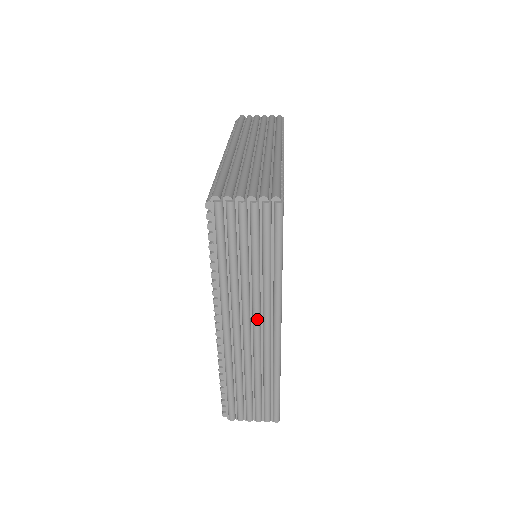
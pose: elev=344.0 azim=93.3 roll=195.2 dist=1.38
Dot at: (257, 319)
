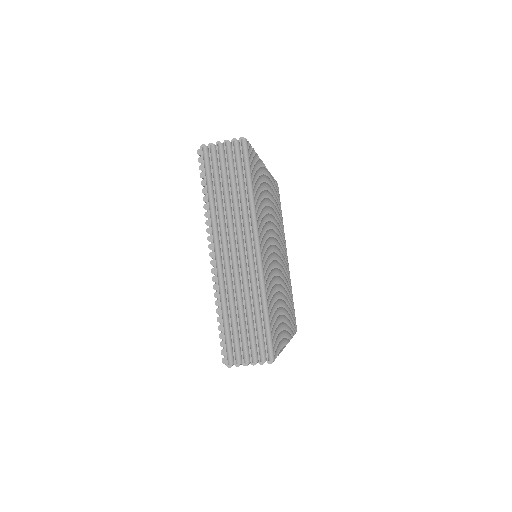
Dot at: (240, 239)
